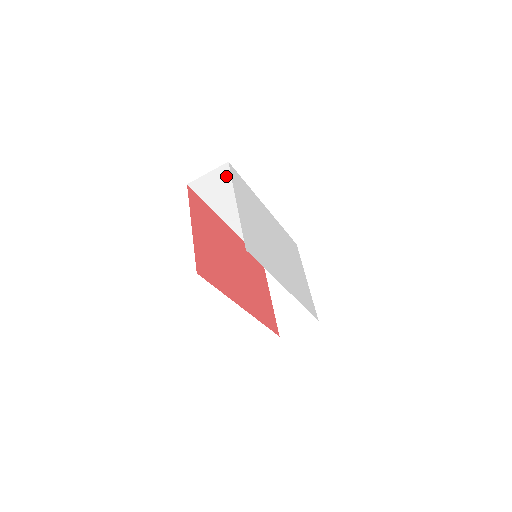
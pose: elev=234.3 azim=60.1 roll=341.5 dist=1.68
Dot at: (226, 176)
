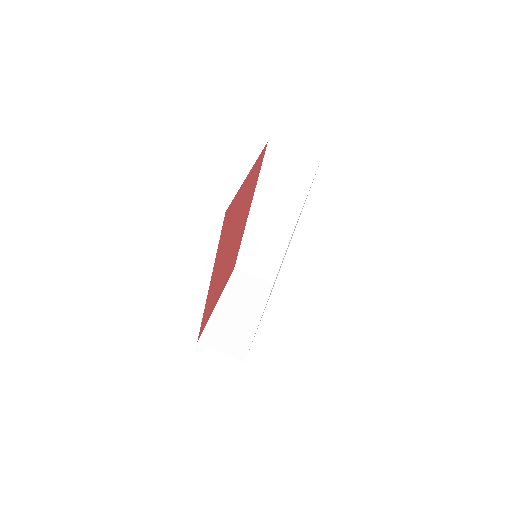
Dot at: (303, 169)
